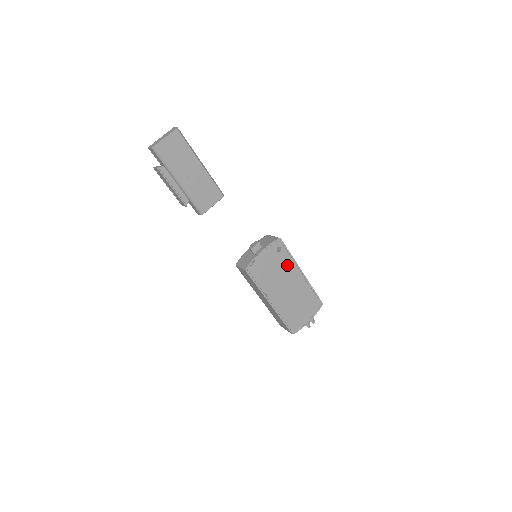
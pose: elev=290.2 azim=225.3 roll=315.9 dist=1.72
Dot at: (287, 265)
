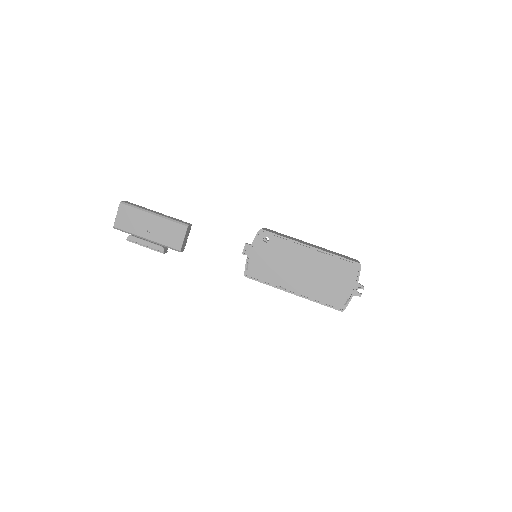
Dot at: (286, 249)
